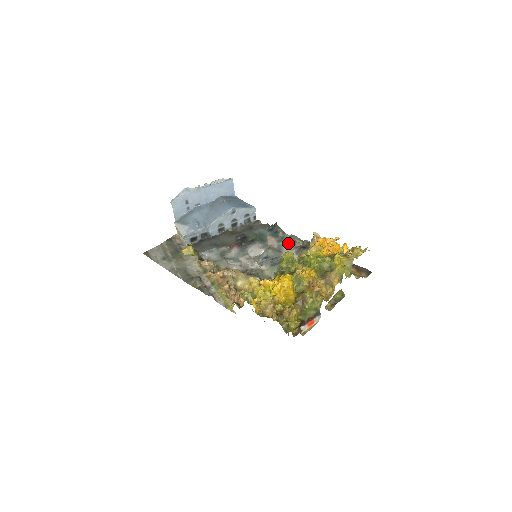
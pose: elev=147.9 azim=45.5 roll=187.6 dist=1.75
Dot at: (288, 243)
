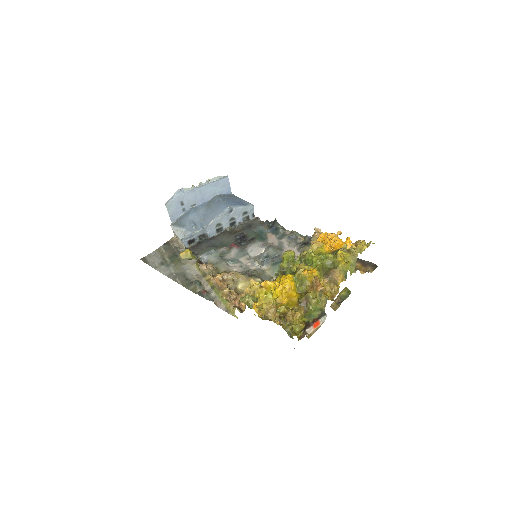
Dot at: (289, 240)
